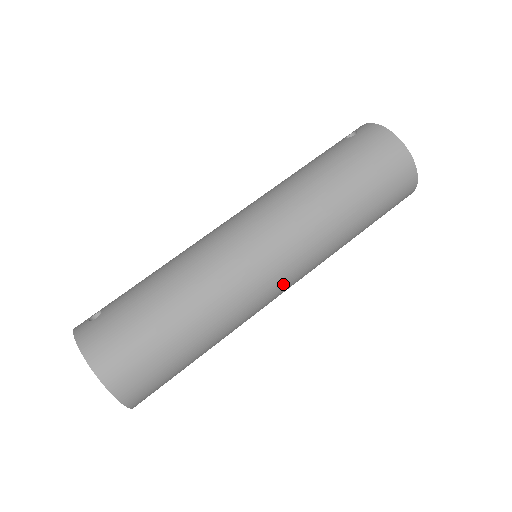
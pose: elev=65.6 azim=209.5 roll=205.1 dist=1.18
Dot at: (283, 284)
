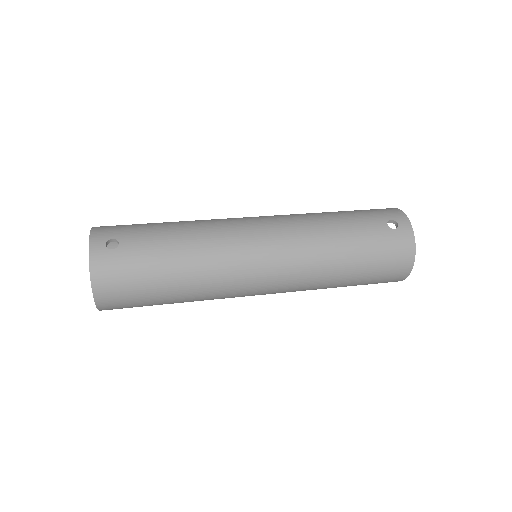
Dot at: occluded
